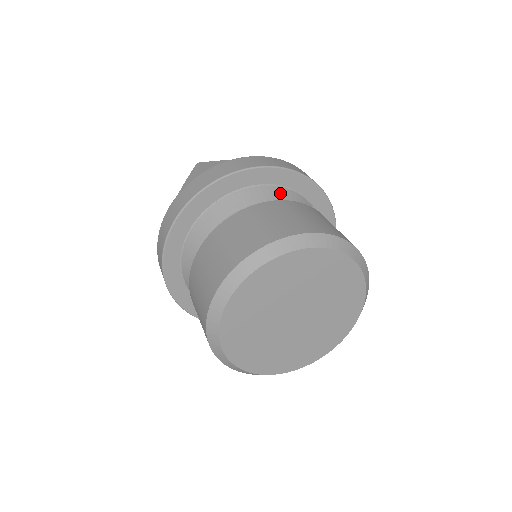
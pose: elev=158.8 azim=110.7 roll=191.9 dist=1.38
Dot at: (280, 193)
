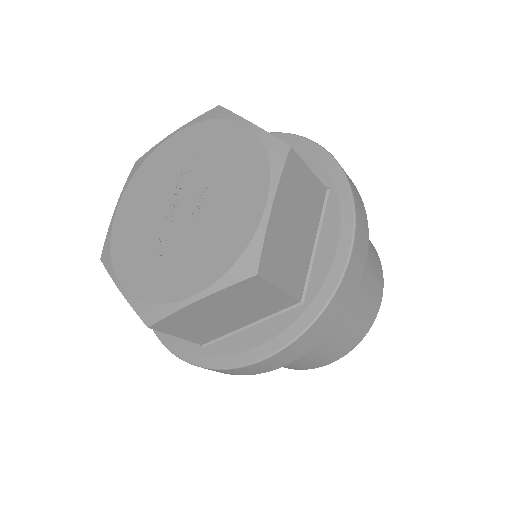
Dot at: occluded
